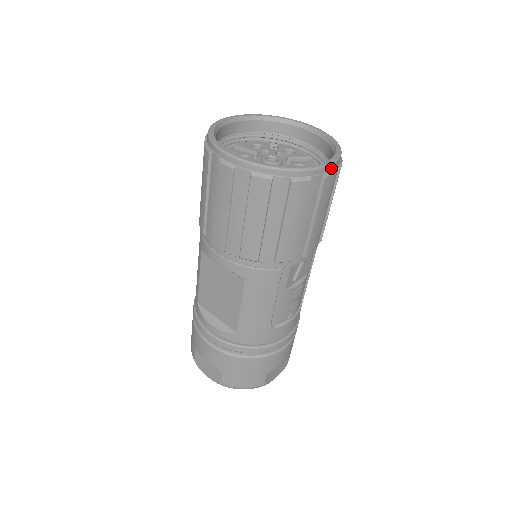
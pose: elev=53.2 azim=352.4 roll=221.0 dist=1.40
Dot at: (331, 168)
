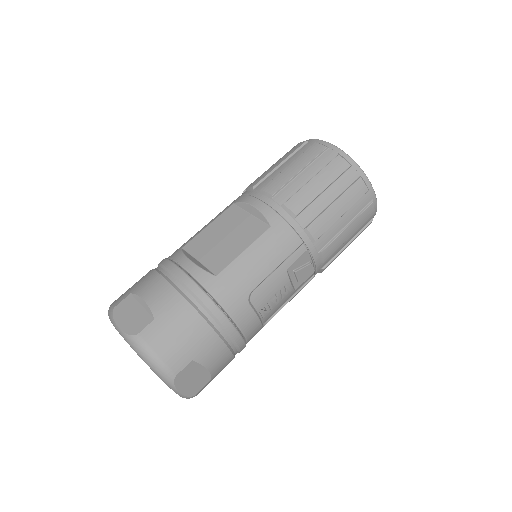
Dot at: (375, 206)
